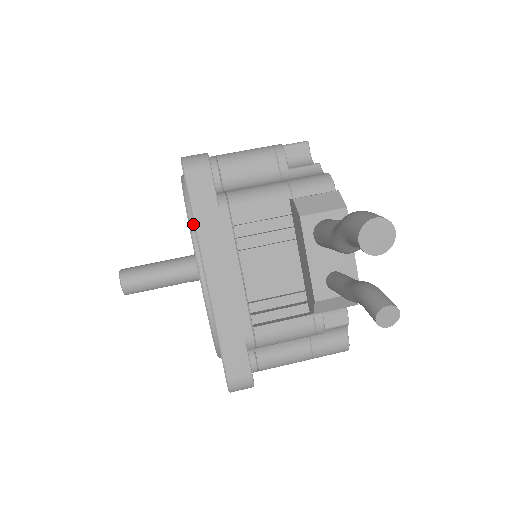
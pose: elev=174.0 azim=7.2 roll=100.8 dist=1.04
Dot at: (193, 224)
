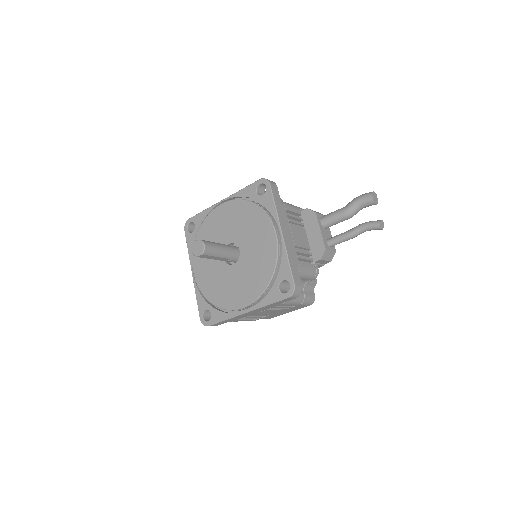
Dot at: (265, 210)
